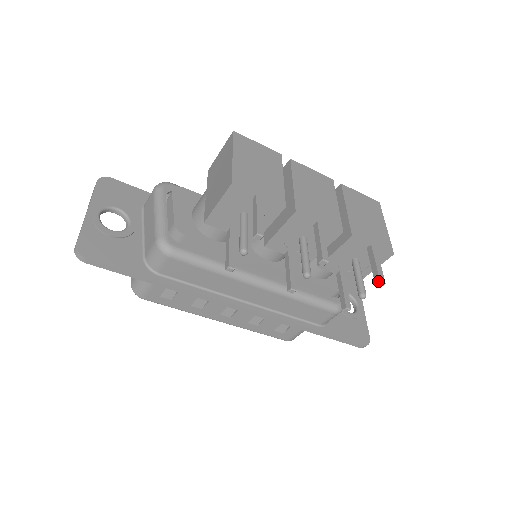
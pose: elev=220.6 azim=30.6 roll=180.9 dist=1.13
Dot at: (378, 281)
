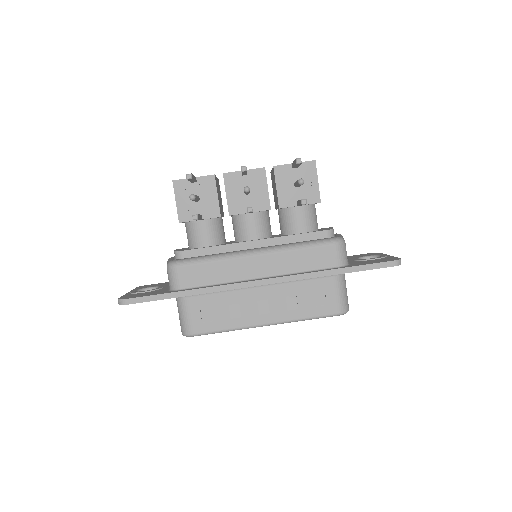
Dot at: (295, 160)
